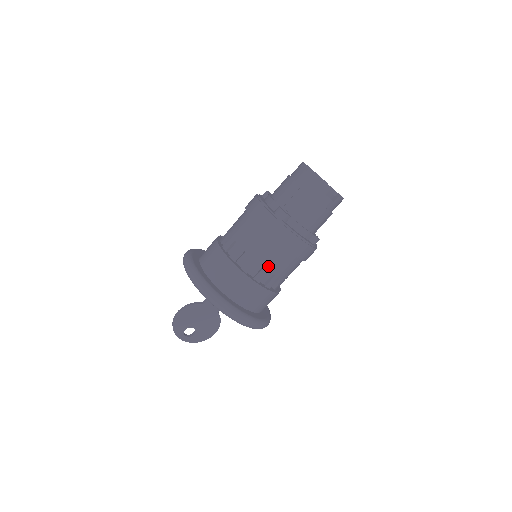
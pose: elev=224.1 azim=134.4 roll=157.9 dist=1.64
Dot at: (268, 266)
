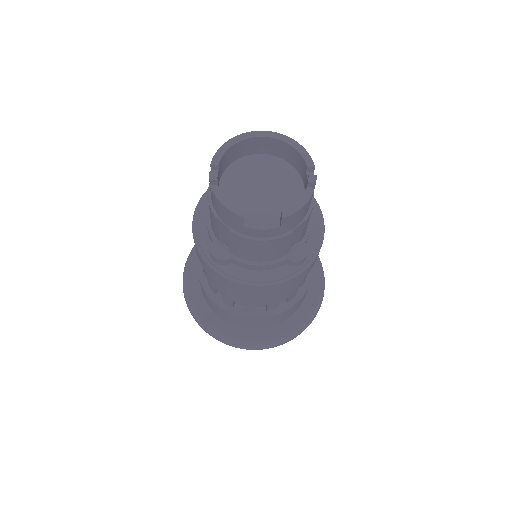
Dot at: (248, 303)
